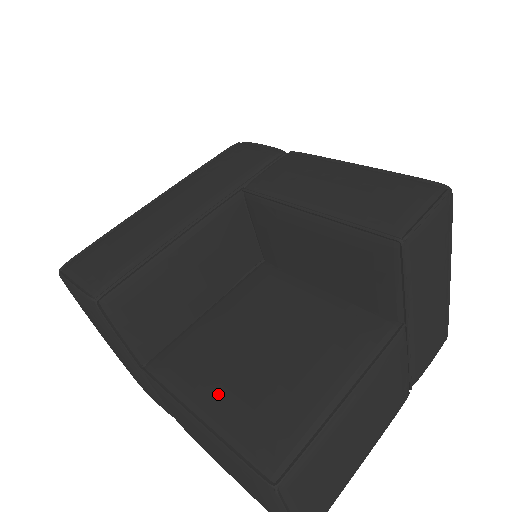
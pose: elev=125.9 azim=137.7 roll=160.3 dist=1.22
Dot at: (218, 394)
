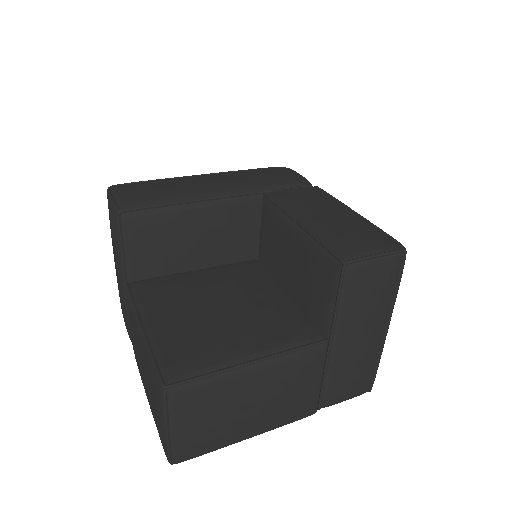
Dot at: (166, 319)
